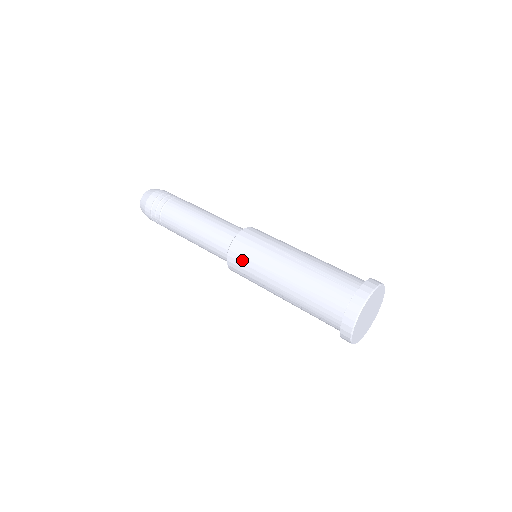
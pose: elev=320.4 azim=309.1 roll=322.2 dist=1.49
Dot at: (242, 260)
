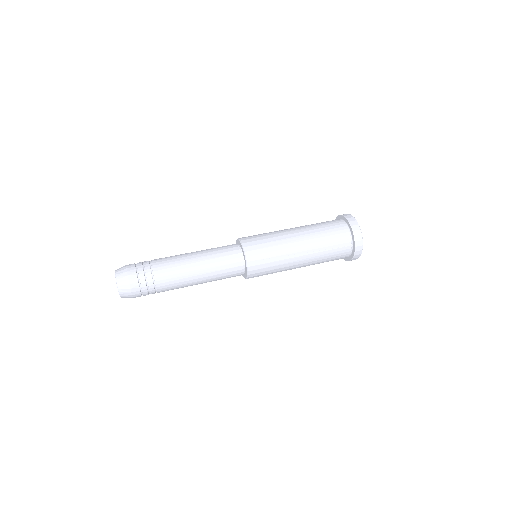
Dot at: (260, 247)
